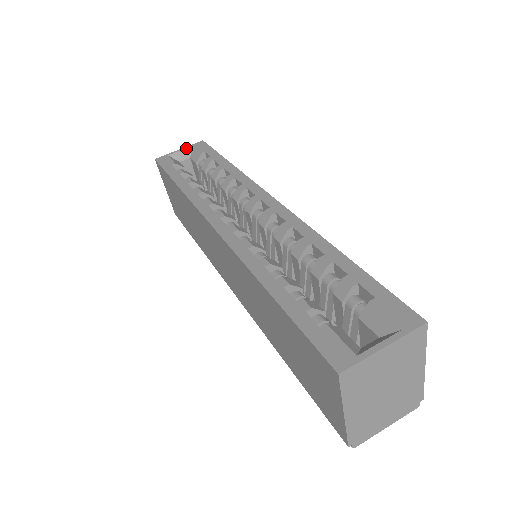
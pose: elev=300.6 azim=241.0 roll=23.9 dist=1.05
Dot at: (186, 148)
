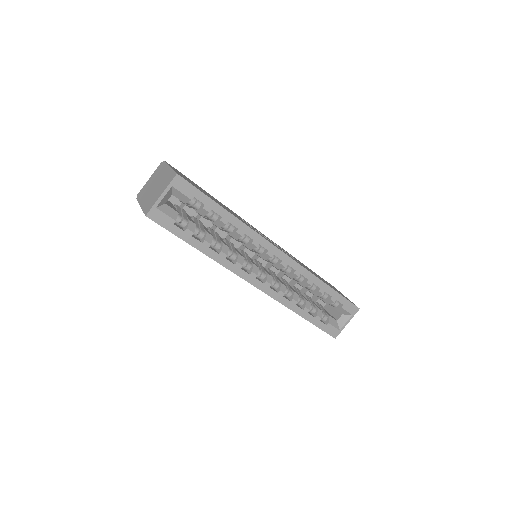
Dot at: (168, 192)
